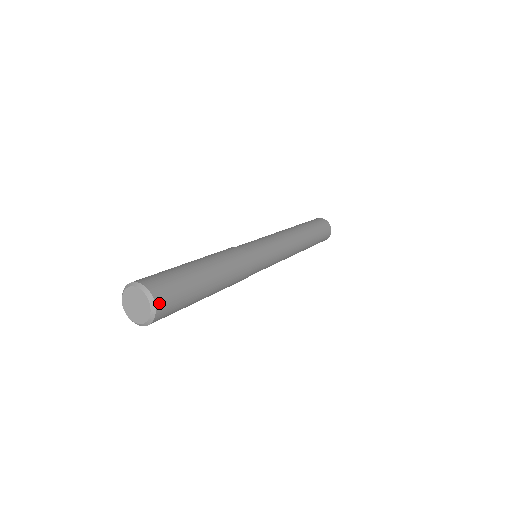
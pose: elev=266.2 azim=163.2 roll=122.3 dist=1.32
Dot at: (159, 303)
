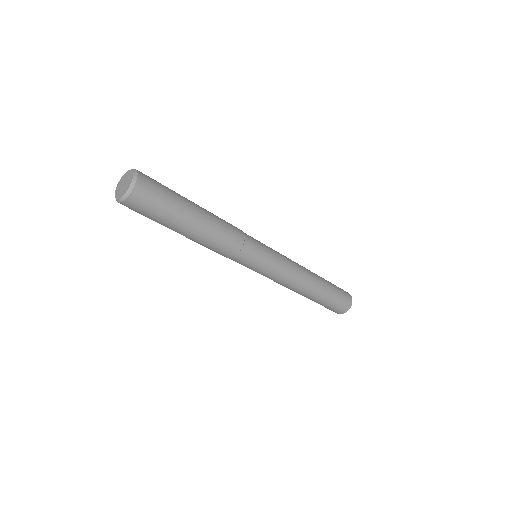
Dot at: (137, 191)
